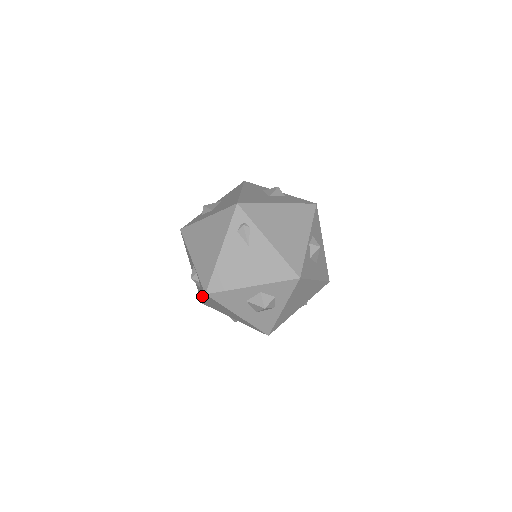
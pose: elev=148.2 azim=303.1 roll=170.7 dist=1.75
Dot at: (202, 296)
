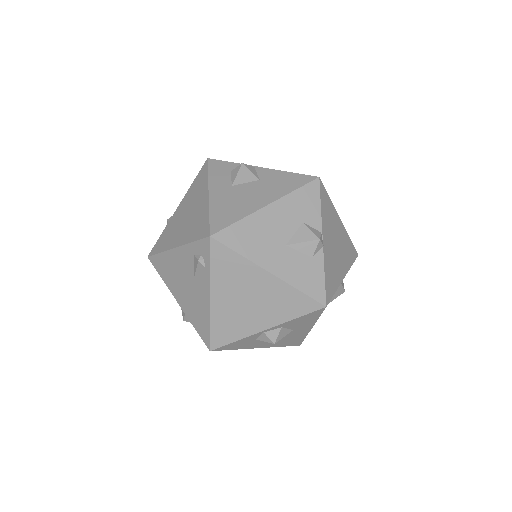
Dot at: occluded
